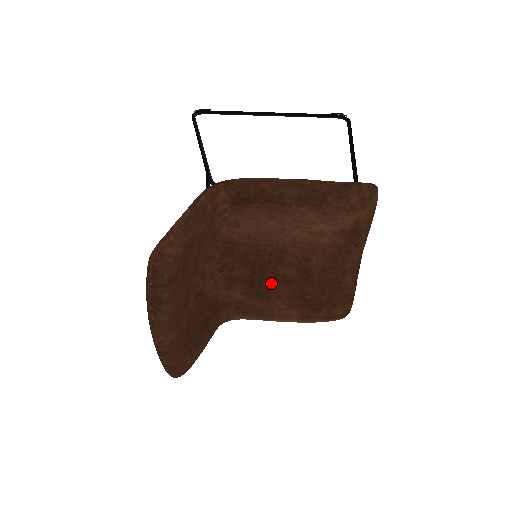
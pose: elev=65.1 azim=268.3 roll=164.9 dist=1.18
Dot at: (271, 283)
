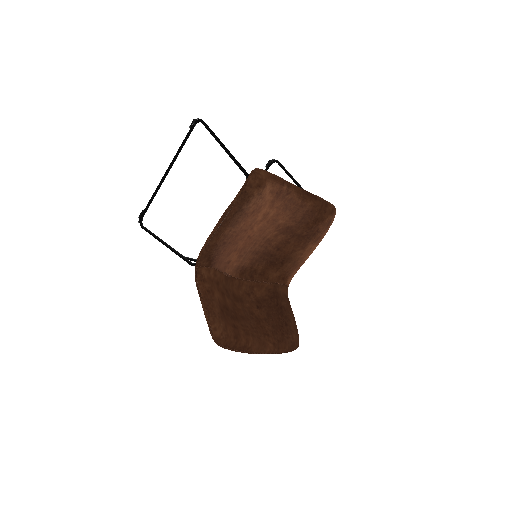
Dot at: (280, 252)
